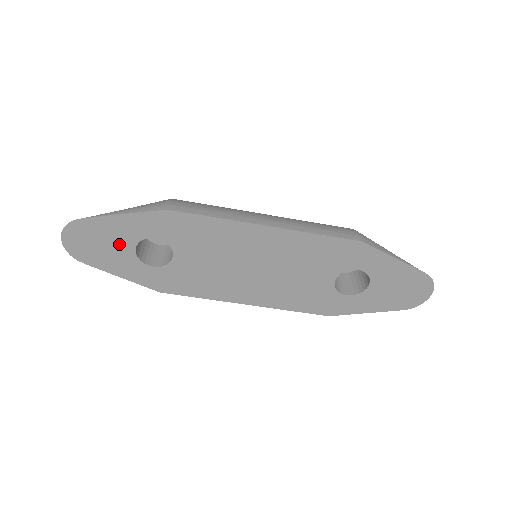
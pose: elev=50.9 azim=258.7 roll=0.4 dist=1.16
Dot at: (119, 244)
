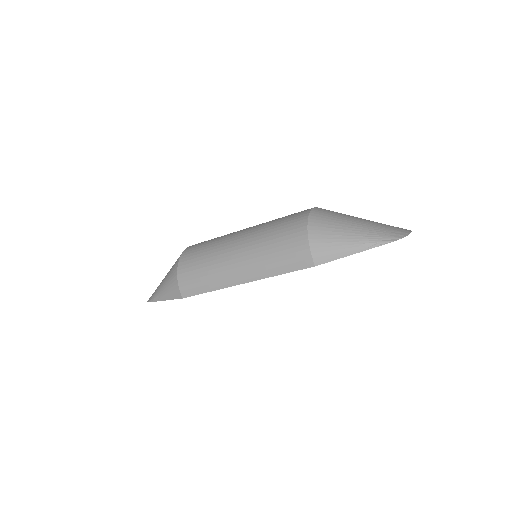
Dot at: occluded
